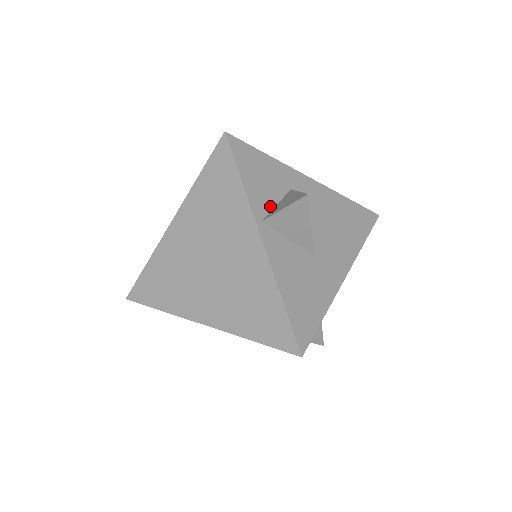
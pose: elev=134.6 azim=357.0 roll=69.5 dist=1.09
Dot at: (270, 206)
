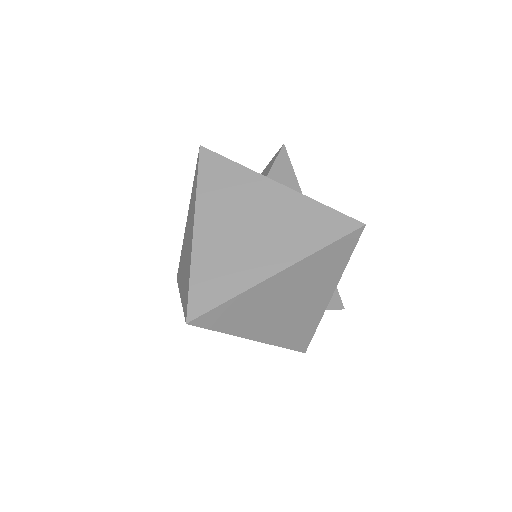
Dot at: occluded
